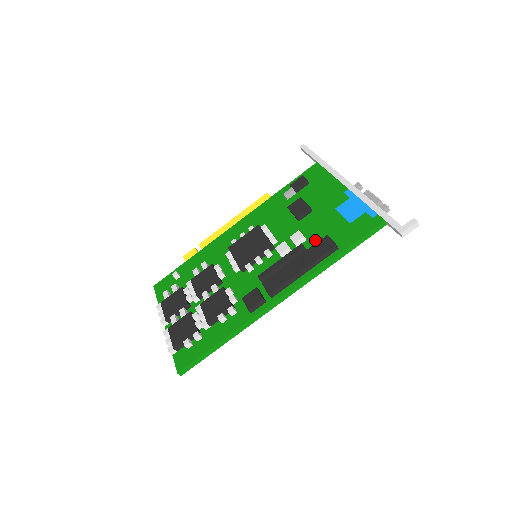
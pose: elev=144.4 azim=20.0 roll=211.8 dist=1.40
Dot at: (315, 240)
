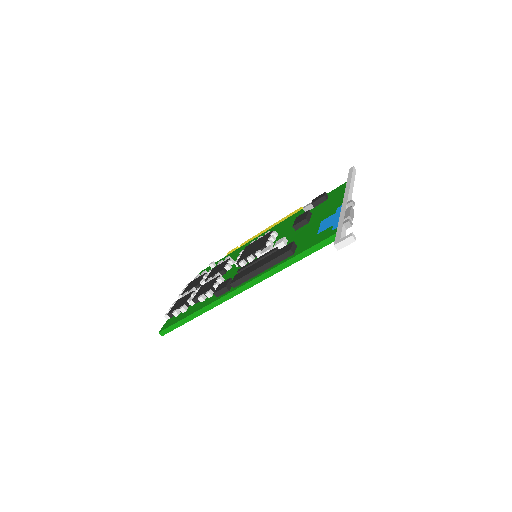
Dot at: occluded
